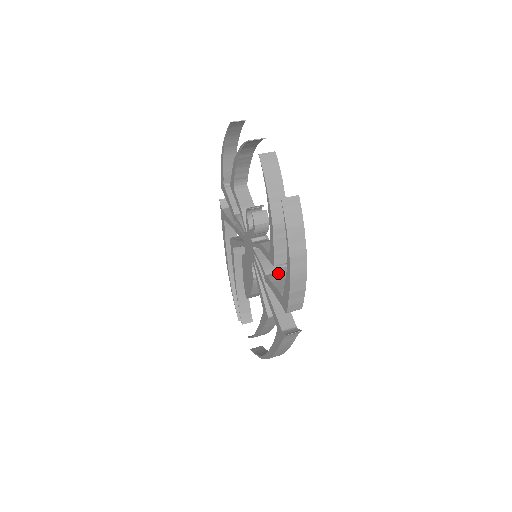
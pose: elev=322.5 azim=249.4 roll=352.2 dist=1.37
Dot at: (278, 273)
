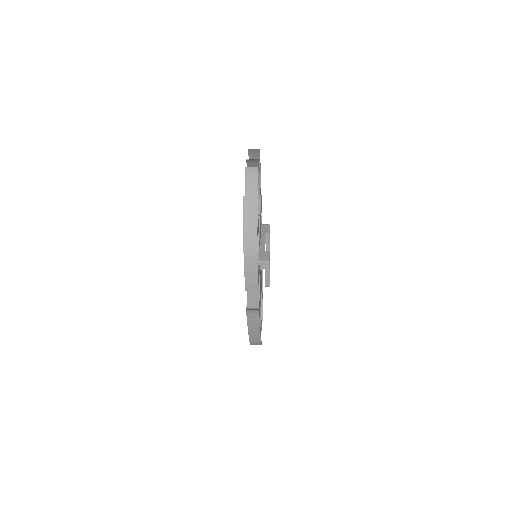
Dot at: occluded
